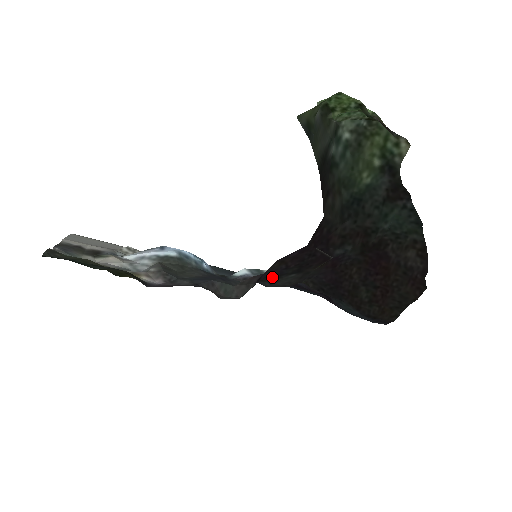
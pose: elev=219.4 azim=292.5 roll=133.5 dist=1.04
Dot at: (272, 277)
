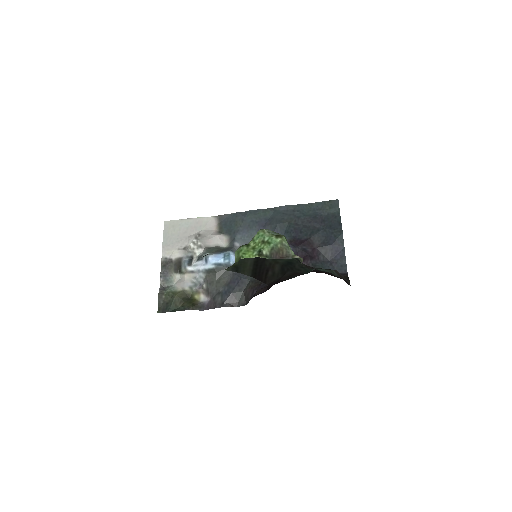
Dot at: (262, 282)
